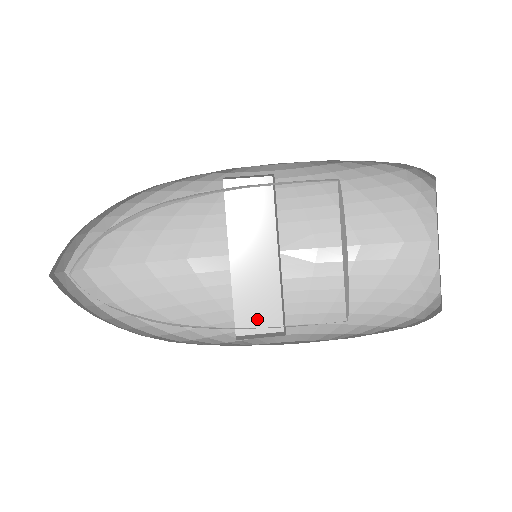
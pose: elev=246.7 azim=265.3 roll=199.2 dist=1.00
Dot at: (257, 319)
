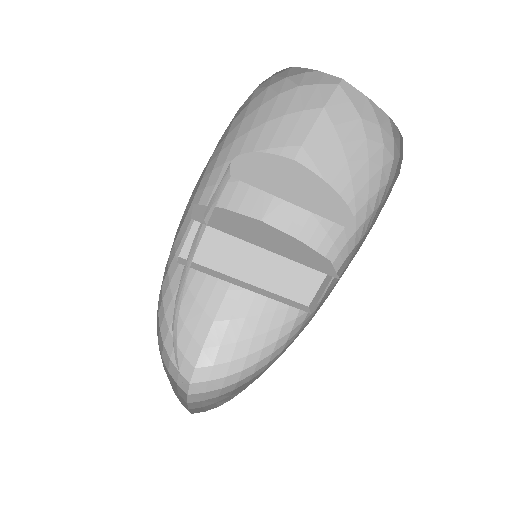
Dot at: (306, 286)
